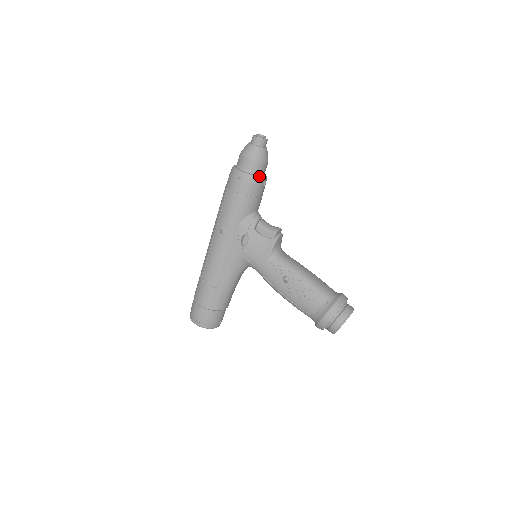
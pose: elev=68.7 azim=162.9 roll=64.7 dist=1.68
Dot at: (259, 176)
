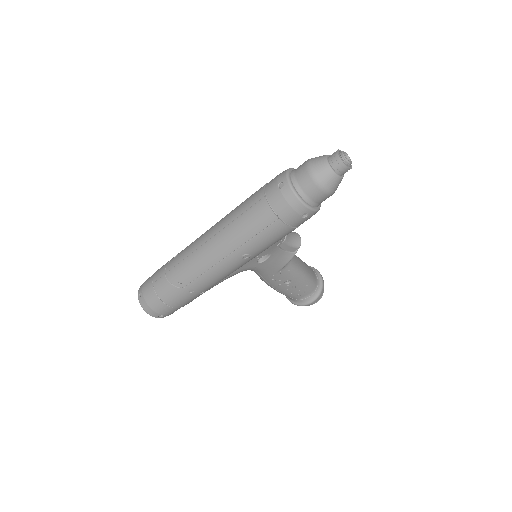
Dot at: (320, 205)
